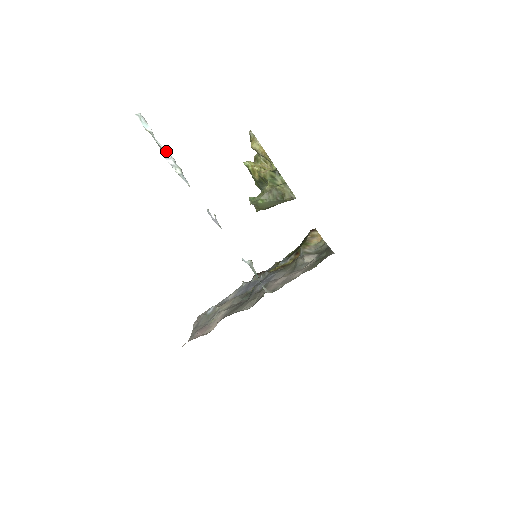
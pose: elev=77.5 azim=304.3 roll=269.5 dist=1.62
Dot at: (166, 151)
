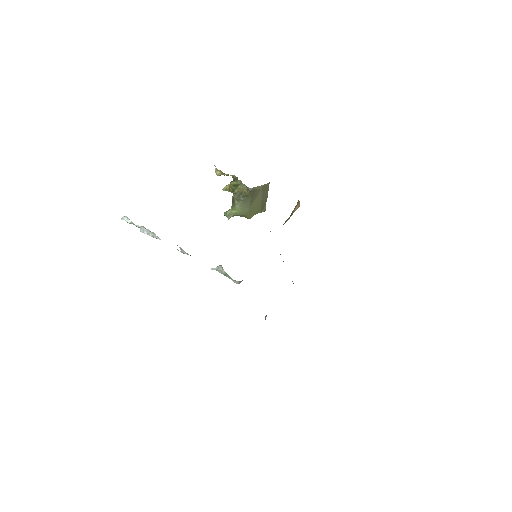
Dot at: (141, 228)
